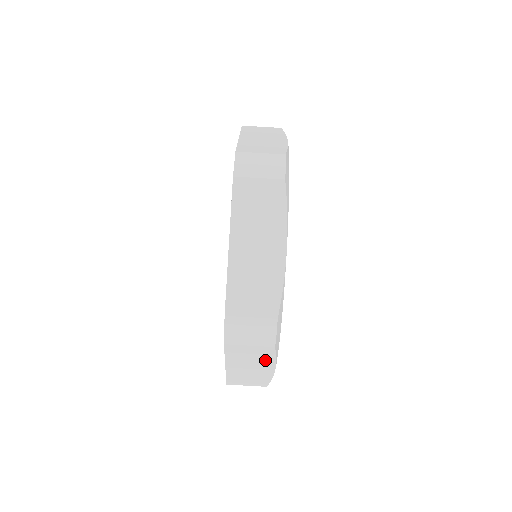
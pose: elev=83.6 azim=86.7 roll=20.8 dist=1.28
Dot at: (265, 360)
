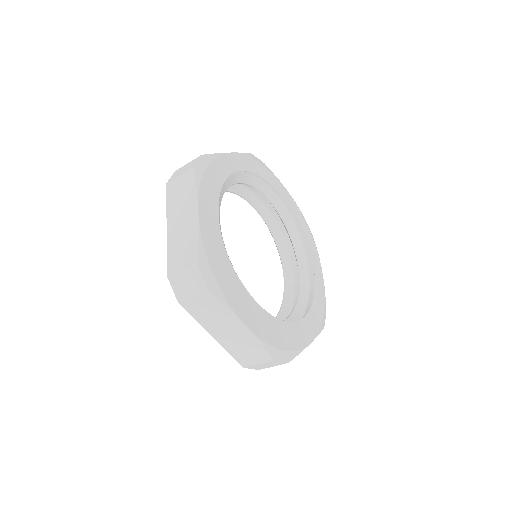
Dot at: occluded
